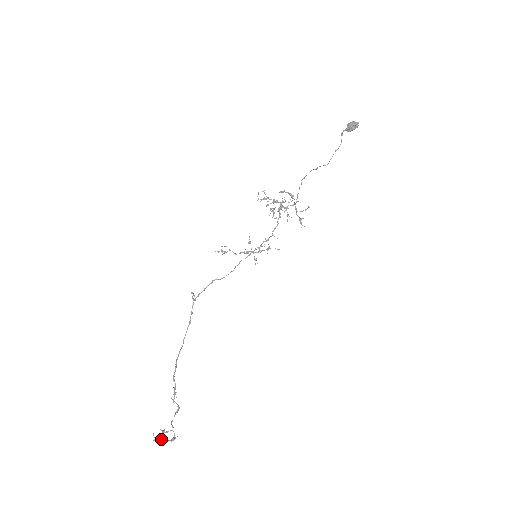
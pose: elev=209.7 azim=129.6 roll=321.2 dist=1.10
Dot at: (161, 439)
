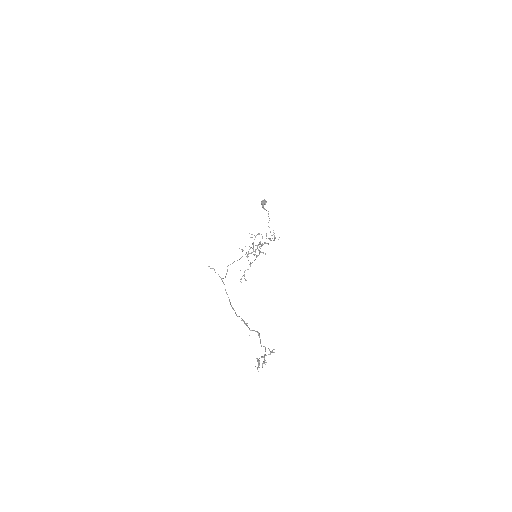
Dot at: (259, 358)
